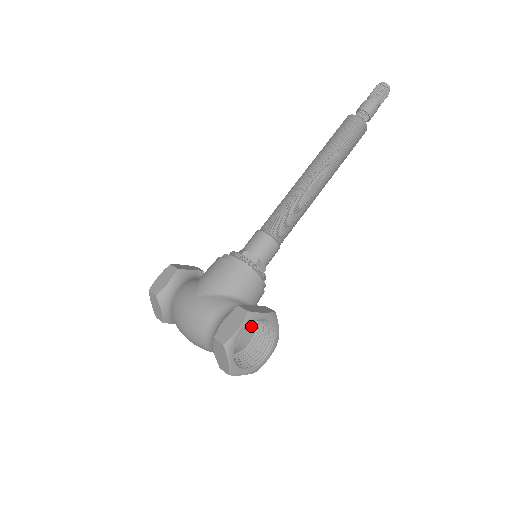
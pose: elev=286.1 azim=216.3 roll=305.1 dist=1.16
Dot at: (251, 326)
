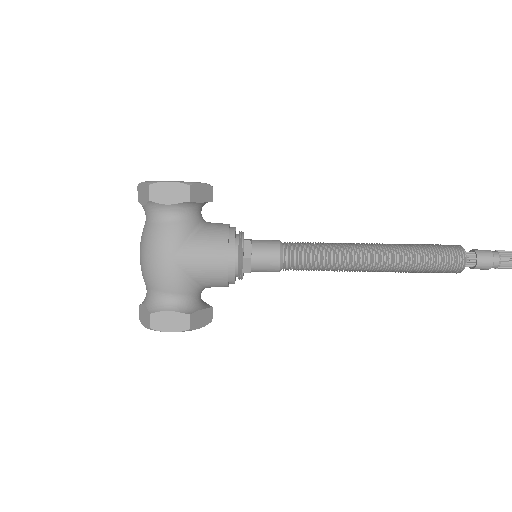
Dot at: occluded
